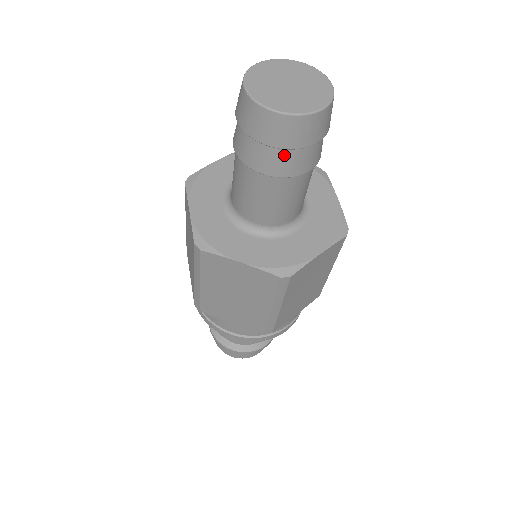
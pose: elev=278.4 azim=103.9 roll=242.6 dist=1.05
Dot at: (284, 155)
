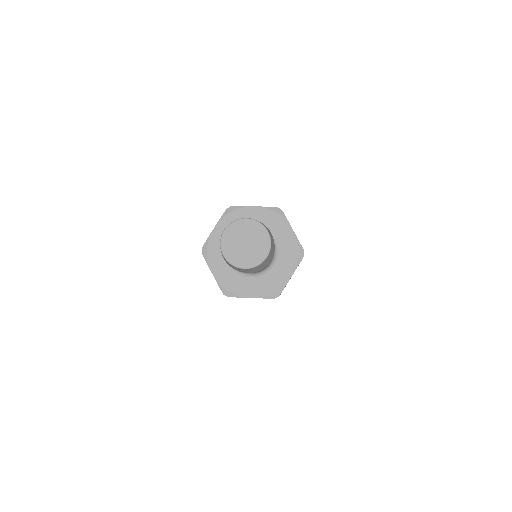
Dot at: occluded
